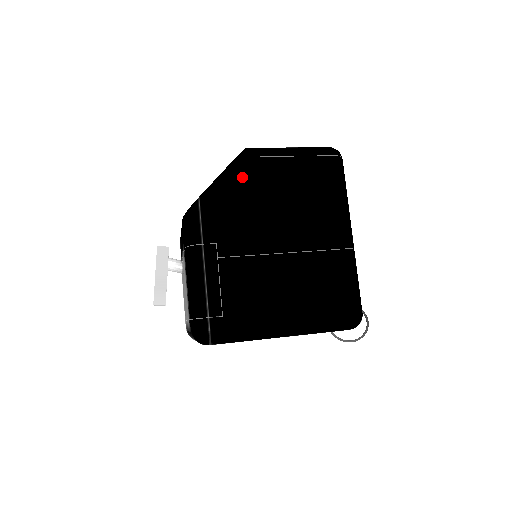
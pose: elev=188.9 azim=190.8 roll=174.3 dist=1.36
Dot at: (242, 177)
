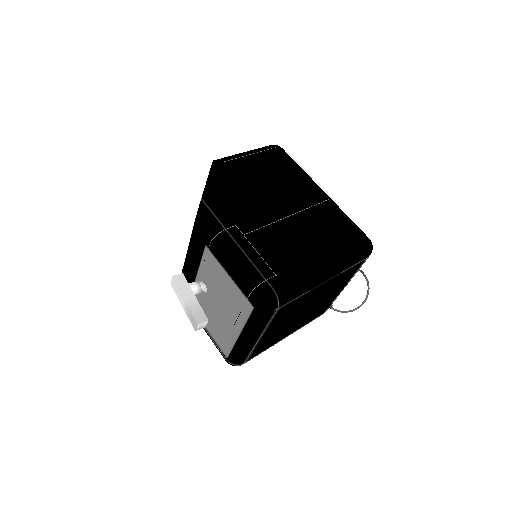
Dot at: (224, 176)
